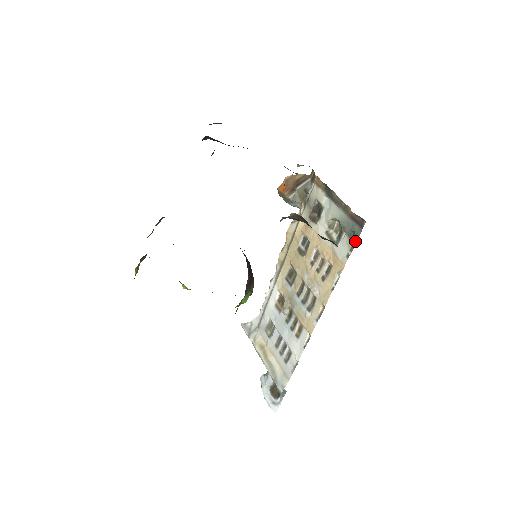
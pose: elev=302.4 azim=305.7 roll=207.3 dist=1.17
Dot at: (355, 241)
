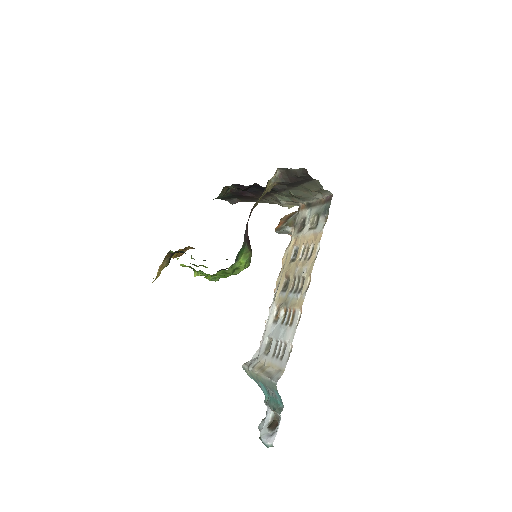
Dot at: (328, 213)
